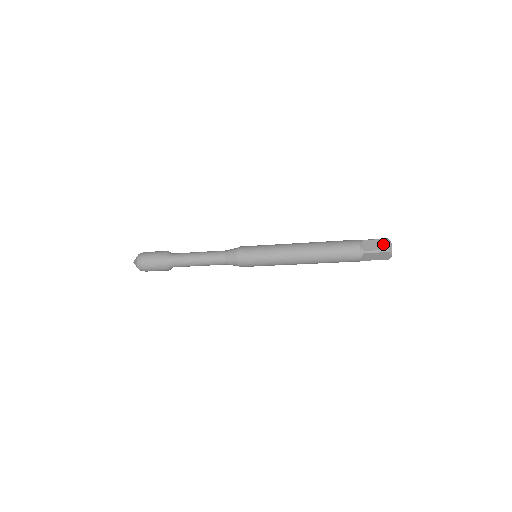
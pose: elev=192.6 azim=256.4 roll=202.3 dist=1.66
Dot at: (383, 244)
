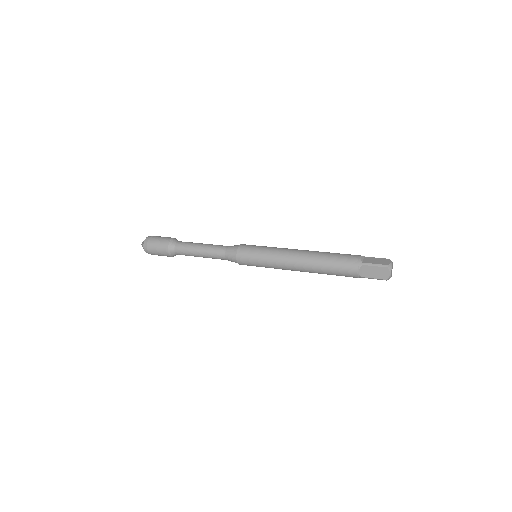
Dot at: (384, 261)
